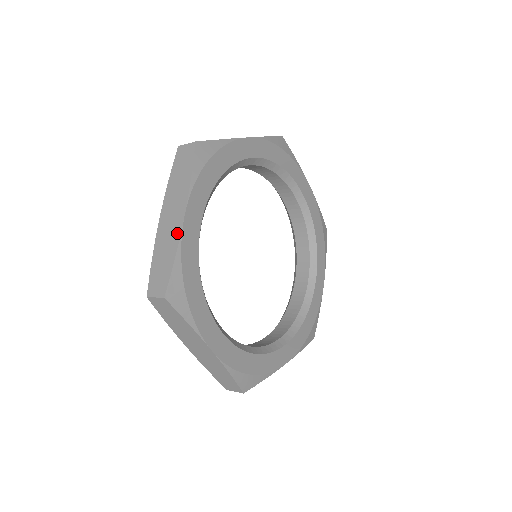
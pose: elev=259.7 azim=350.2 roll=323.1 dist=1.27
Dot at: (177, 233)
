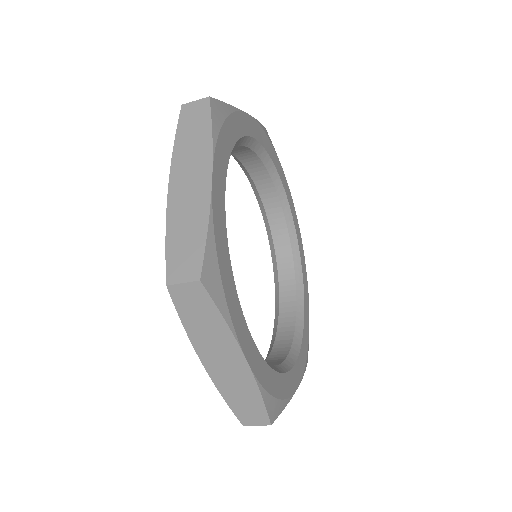
Dot at: (204, 198)
